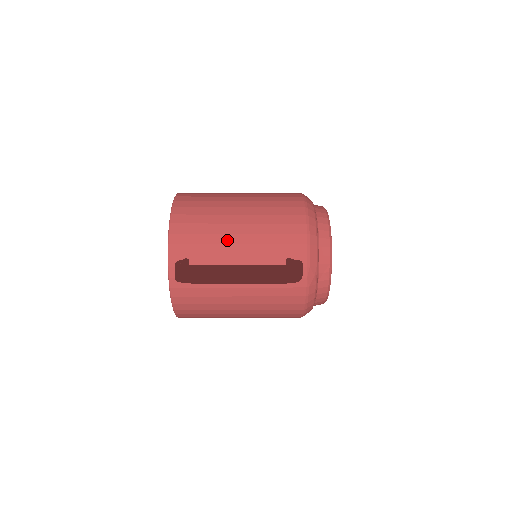
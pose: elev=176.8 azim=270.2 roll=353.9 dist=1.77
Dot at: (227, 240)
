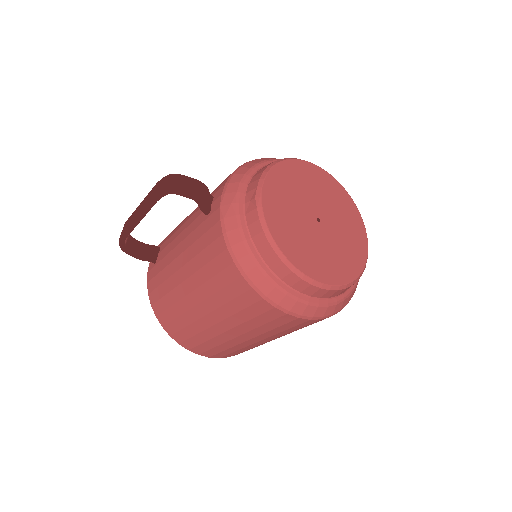
Dot at: occluded
